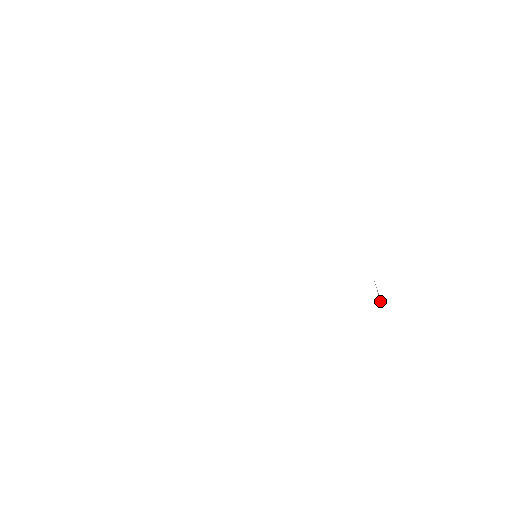
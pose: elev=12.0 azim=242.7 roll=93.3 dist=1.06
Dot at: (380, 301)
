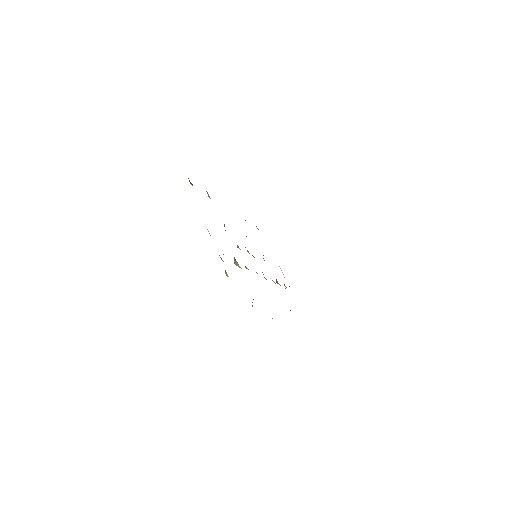
Dot at: occluded
